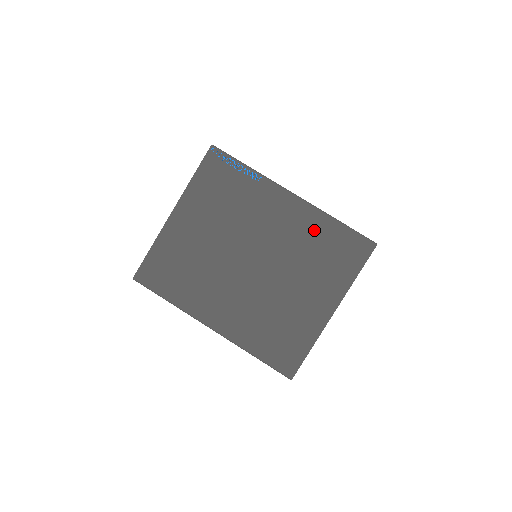
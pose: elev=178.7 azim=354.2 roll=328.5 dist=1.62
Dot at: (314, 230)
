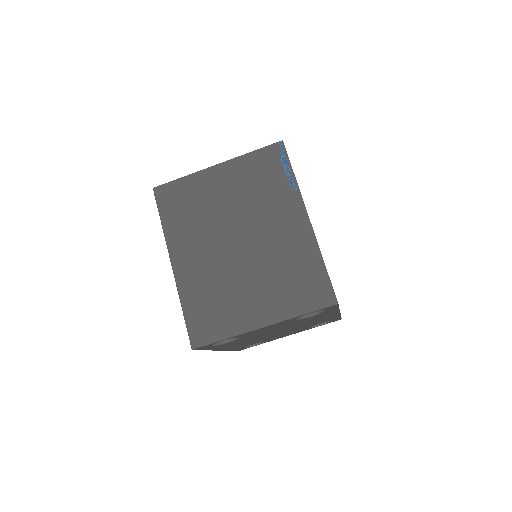
Dot at: (301, 255)
